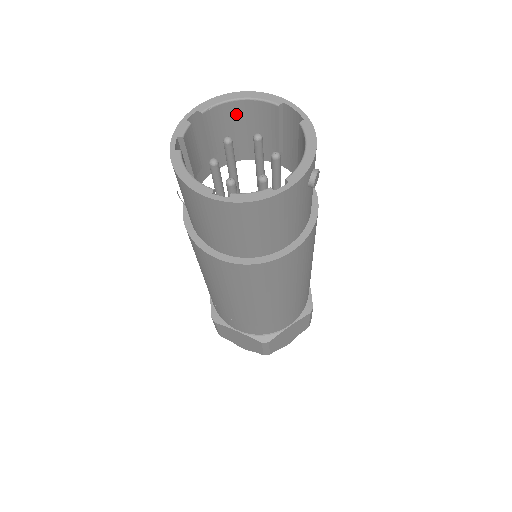
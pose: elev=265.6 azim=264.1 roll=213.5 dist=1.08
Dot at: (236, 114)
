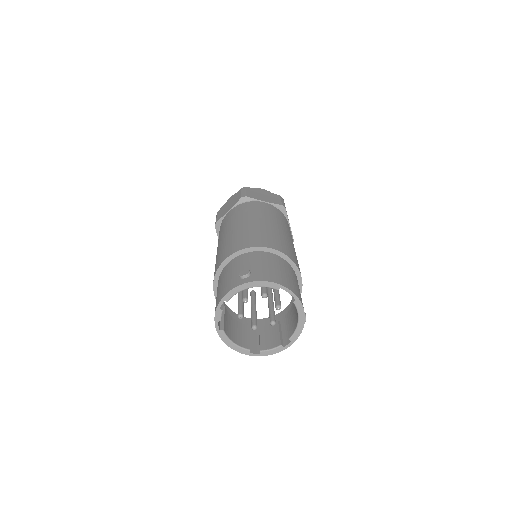
Dot at: occluded
